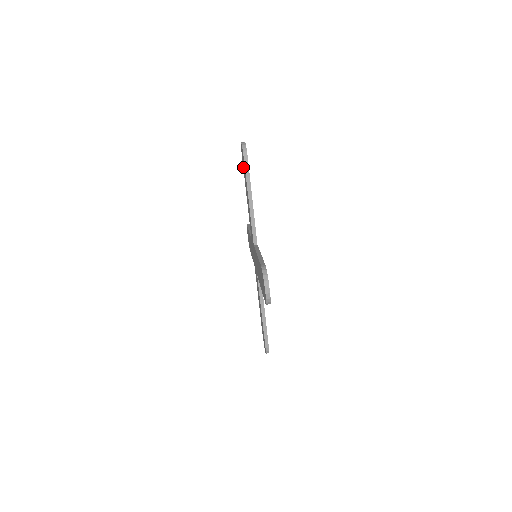
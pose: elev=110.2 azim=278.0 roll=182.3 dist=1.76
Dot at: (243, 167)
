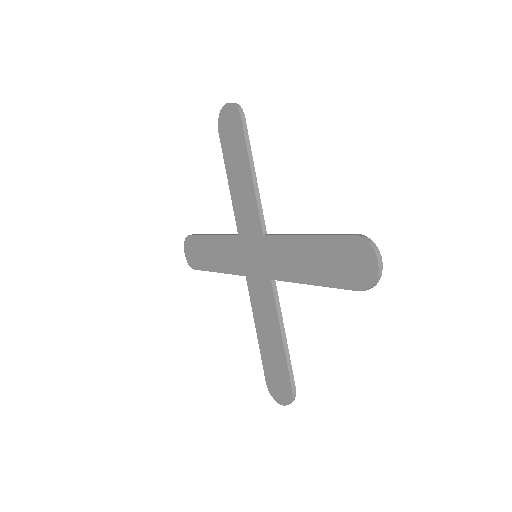
Dot at: (198, 265)
